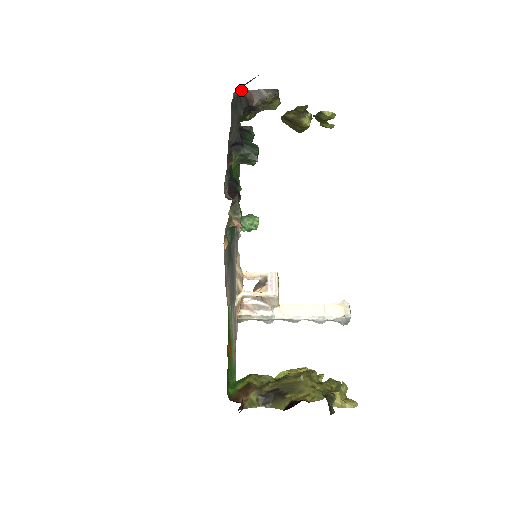
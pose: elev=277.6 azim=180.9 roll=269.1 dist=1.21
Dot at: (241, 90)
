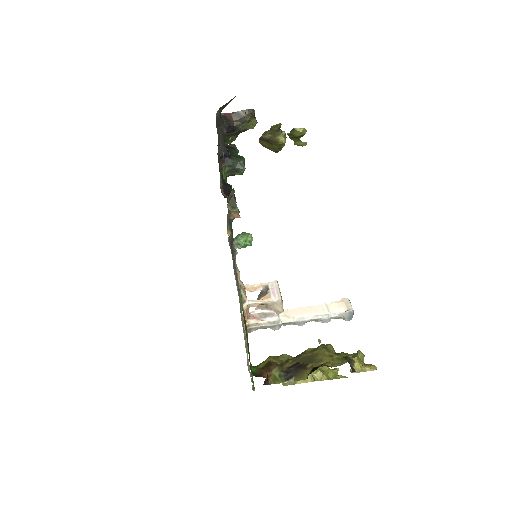
Dot at: (222, 114)
